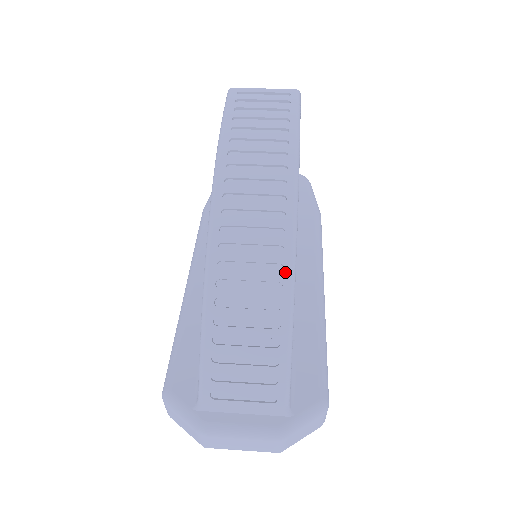
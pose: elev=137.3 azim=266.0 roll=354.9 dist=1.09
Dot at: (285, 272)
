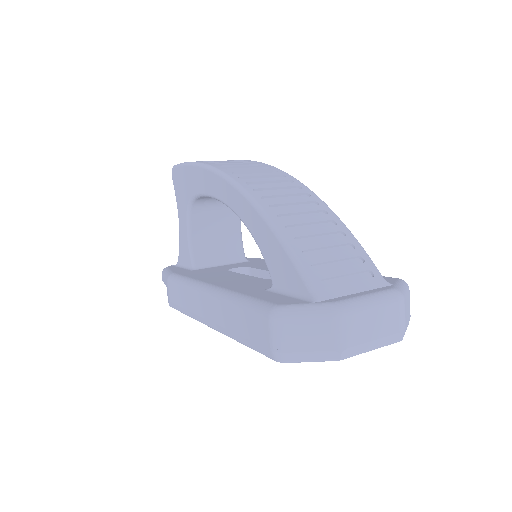
Dot at: (313, 196)
